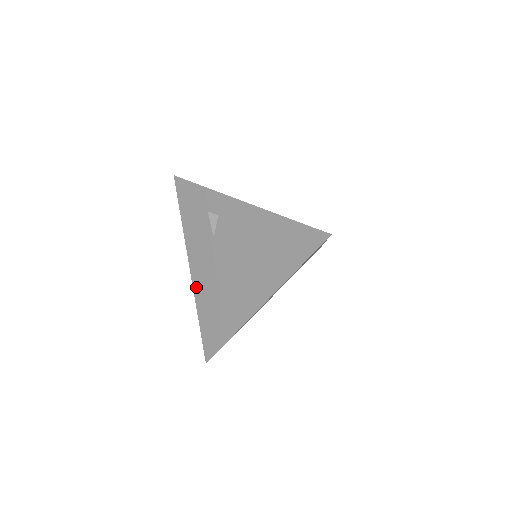
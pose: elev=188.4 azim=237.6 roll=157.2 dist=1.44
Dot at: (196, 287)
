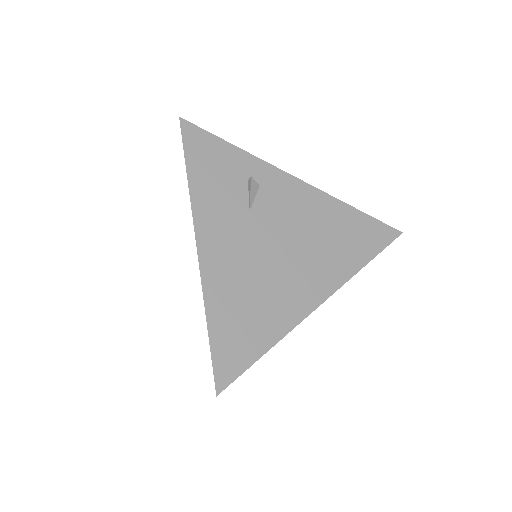
Dot at: (208, 274)
